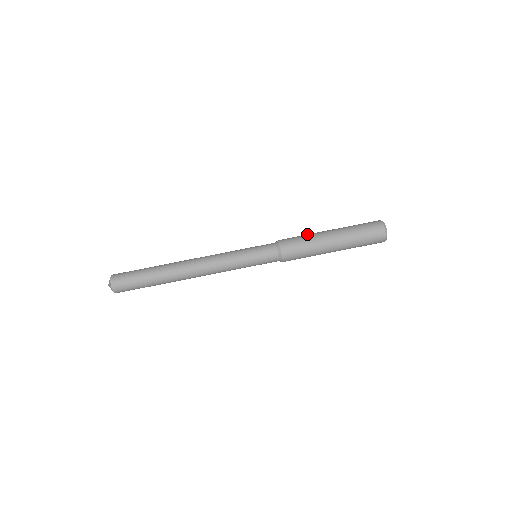
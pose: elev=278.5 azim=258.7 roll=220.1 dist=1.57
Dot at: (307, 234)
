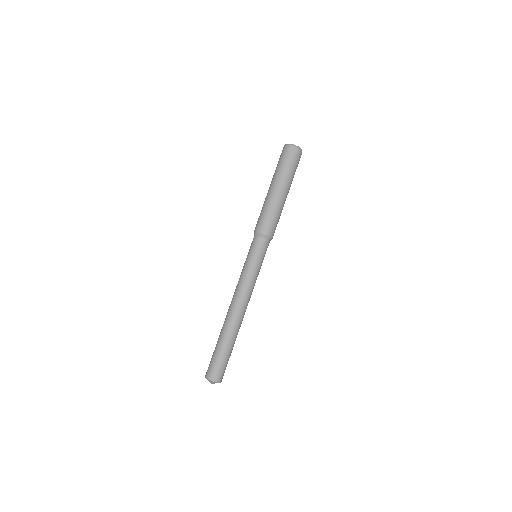
Dot at: (269, 208)
